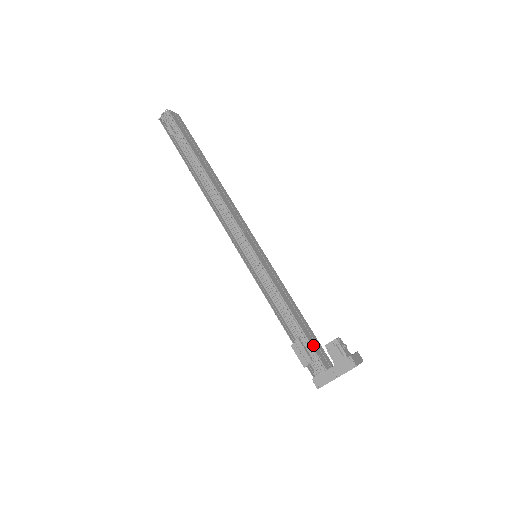
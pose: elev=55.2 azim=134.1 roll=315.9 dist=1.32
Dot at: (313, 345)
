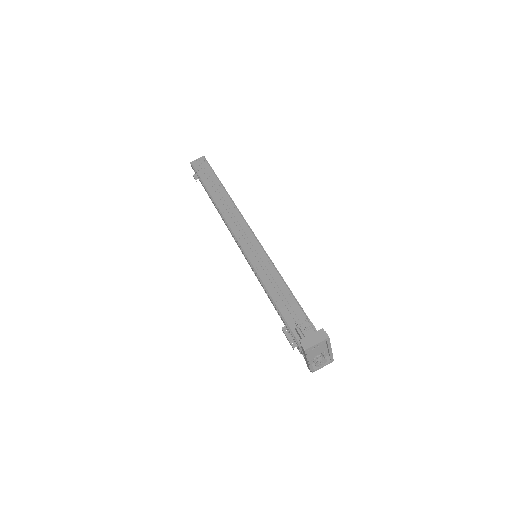
Dot at: (295, 331)
